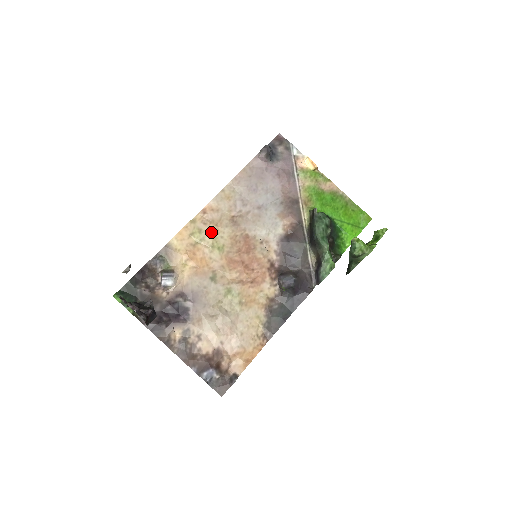
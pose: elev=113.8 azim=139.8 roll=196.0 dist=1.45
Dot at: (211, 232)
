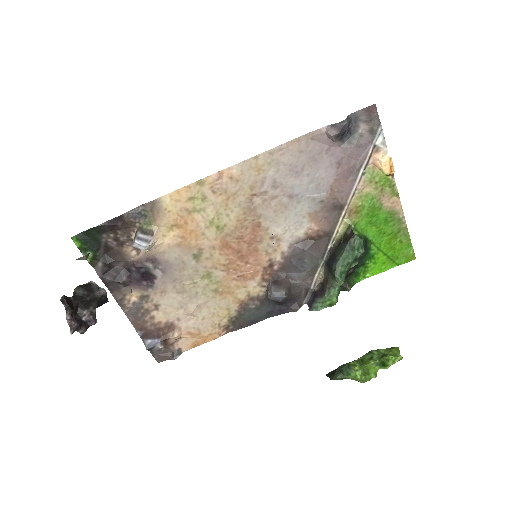
Dot at: (217, 205)
